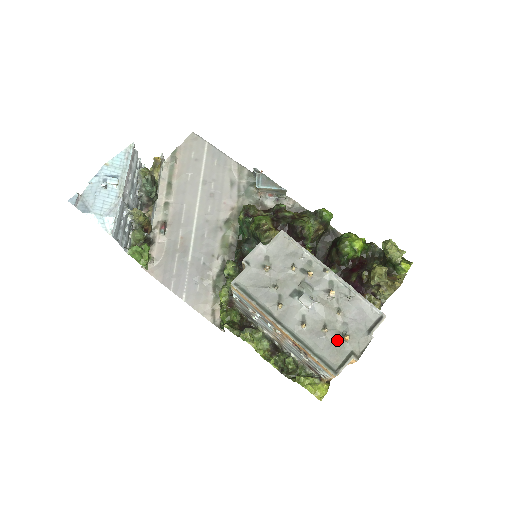
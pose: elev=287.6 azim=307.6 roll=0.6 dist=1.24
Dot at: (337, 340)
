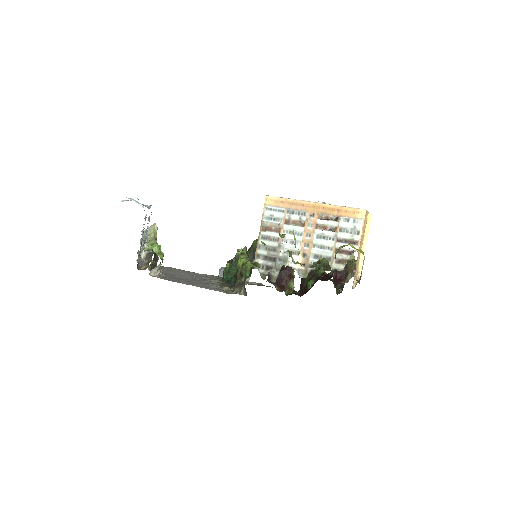
Dot at: occluded
